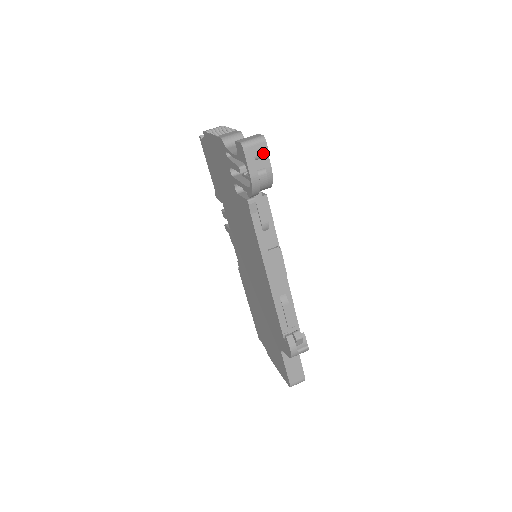
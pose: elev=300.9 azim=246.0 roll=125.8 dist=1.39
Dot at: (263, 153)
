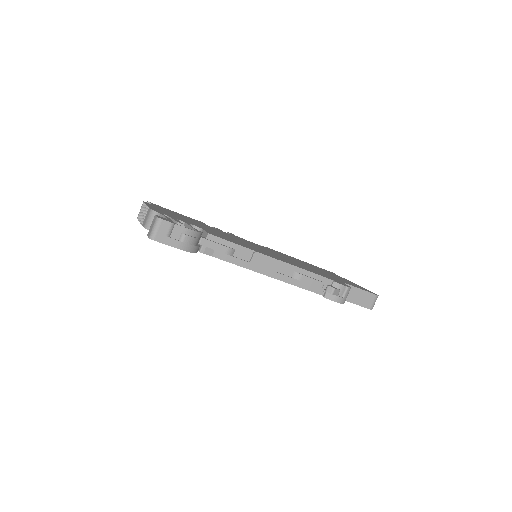
Dot at: (169, 228)
